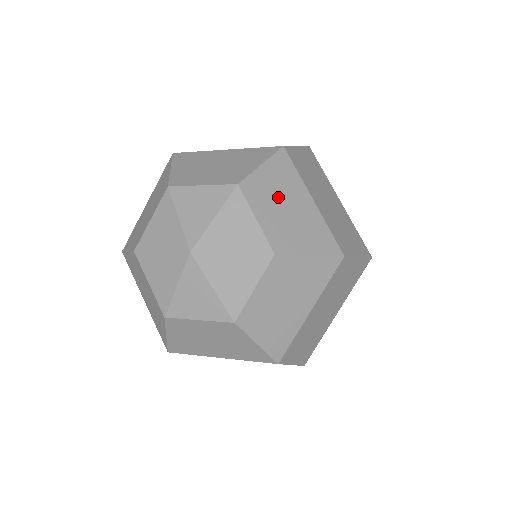
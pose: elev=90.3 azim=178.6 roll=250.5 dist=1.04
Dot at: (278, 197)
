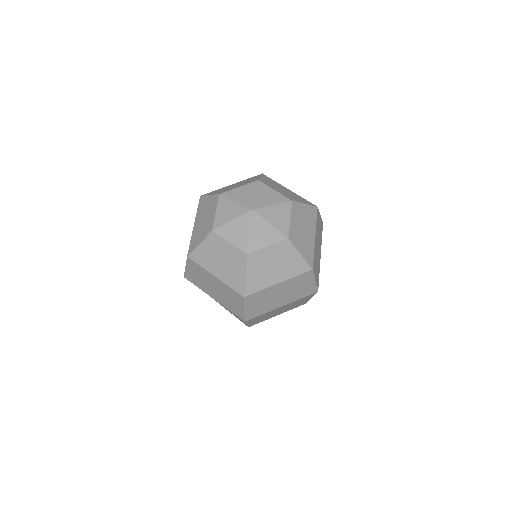
Dot at: (303, 221)
